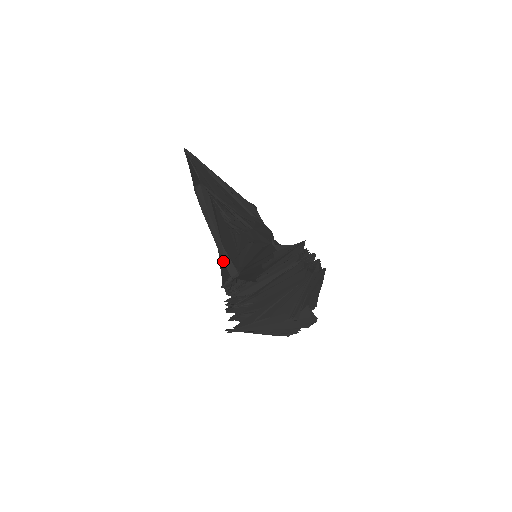
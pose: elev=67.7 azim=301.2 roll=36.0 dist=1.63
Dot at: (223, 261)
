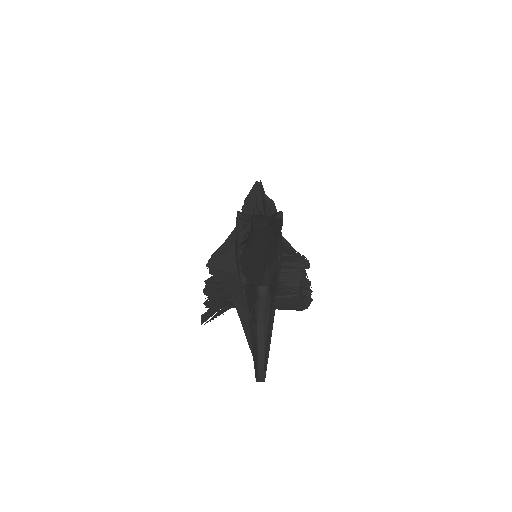
Dot at: (258, 376)
